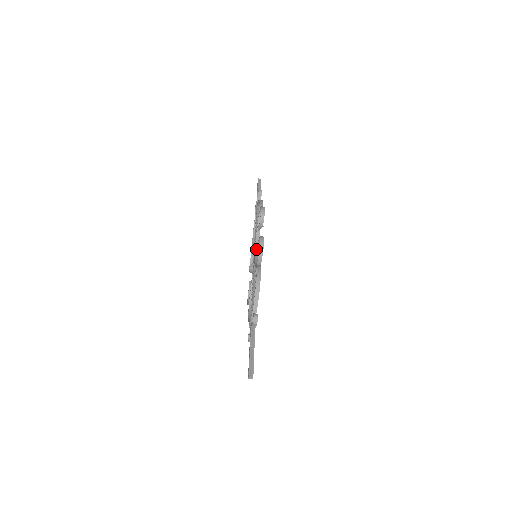
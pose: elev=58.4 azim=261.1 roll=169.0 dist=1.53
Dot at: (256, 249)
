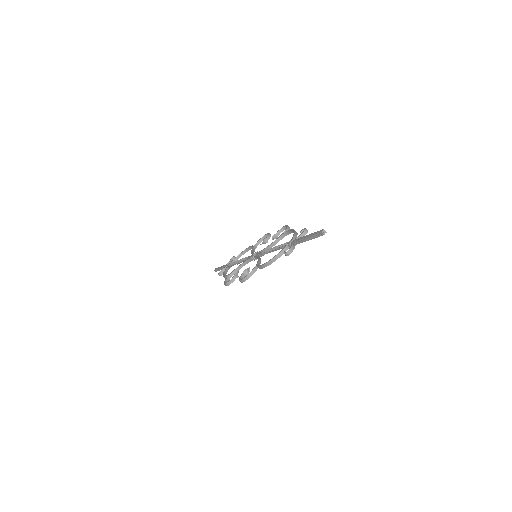
Dot at: occluded
